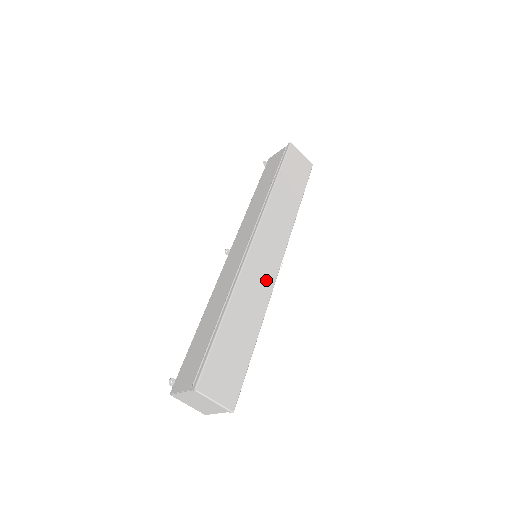
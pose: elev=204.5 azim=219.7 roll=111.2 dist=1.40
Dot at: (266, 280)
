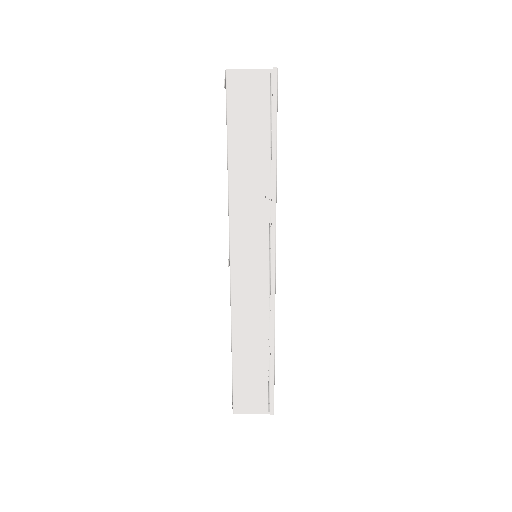
Dot at: occluded
